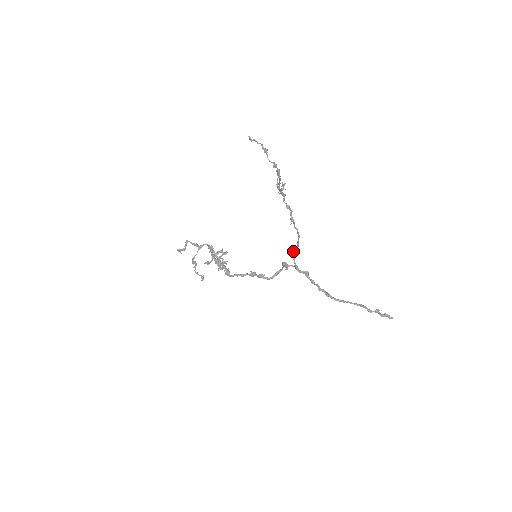
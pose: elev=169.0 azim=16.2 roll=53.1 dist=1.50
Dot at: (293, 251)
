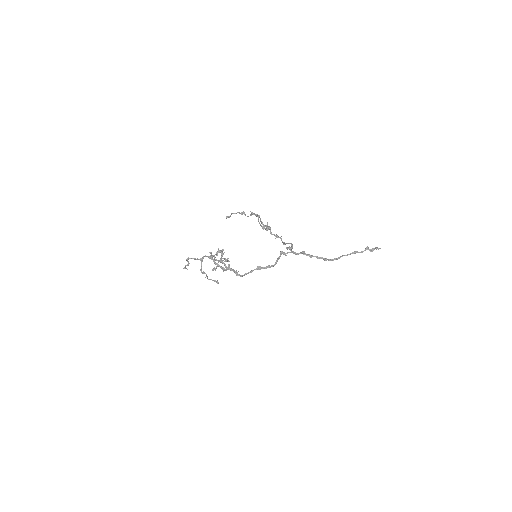
Dot at: occluded
